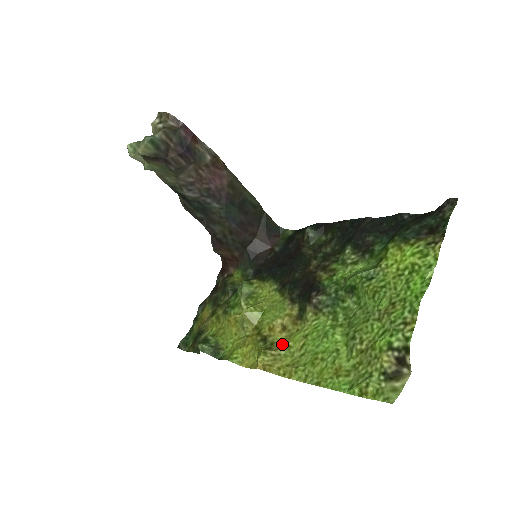
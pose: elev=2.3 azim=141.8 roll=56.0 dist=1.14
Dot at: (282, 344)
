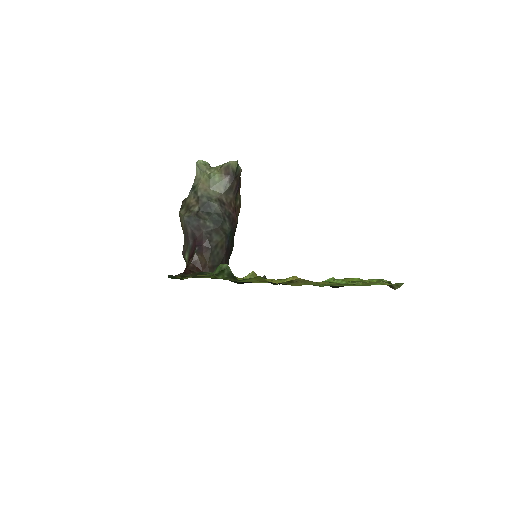
Dot at: (299, 283)
